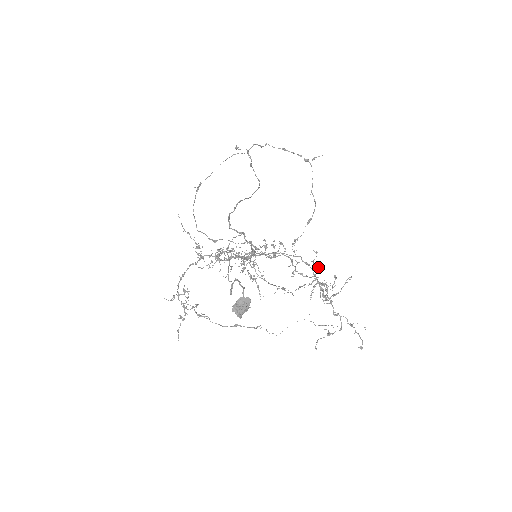
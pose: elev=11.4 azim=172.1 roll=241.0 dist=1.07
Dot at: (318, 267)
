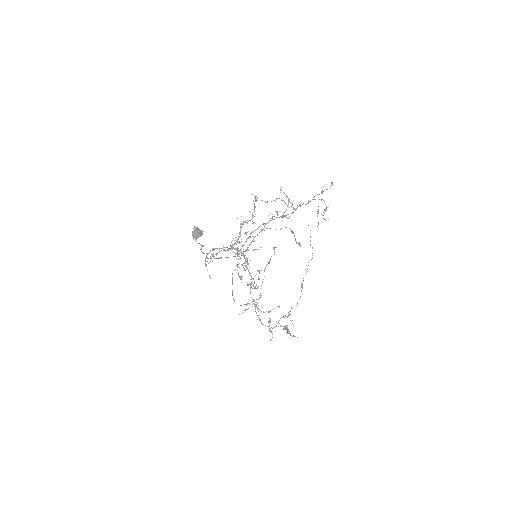
Dot at: occluded
